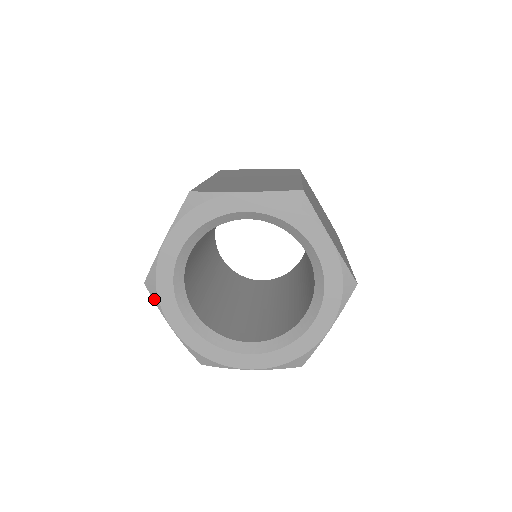
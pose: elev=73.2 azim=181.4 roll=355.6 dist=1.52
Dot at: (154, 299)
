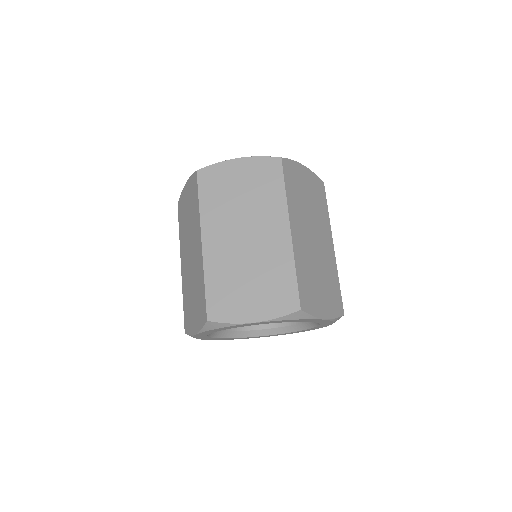
Dot at: (204, 328)
